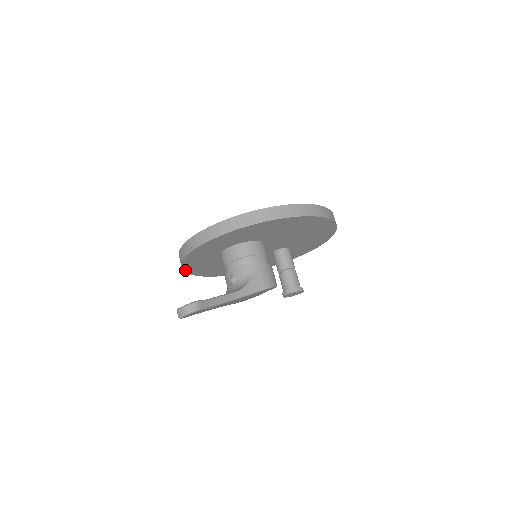
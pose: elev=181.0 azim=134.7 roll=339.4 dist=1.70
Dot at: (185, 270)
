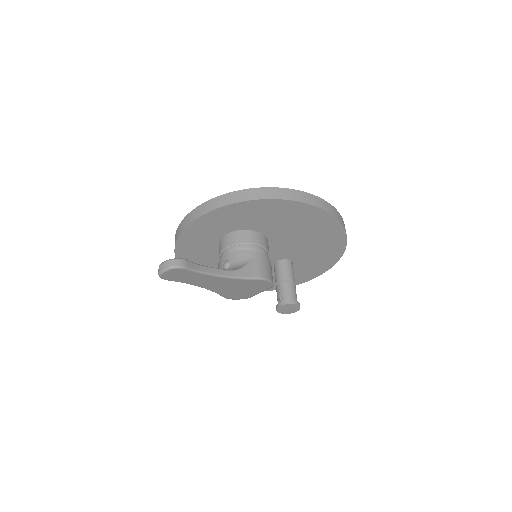
Dot at: occluded
